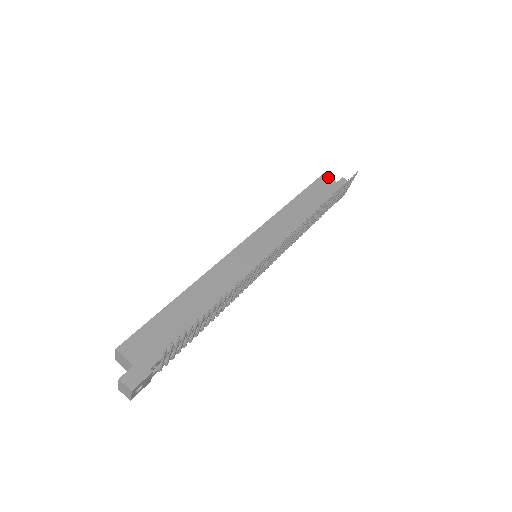
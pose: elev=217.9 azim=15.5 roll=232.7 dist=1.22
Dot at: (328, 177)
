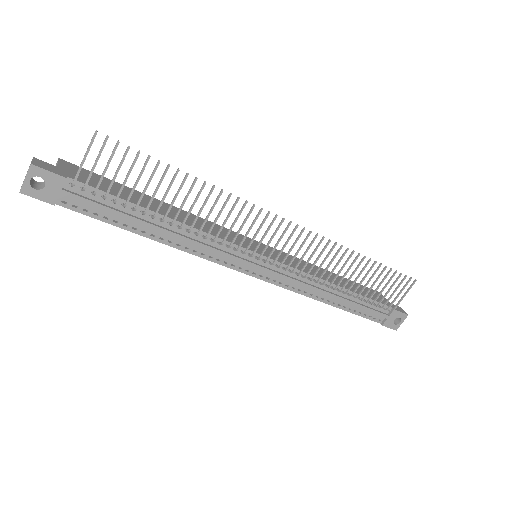
Dot at: occluded
